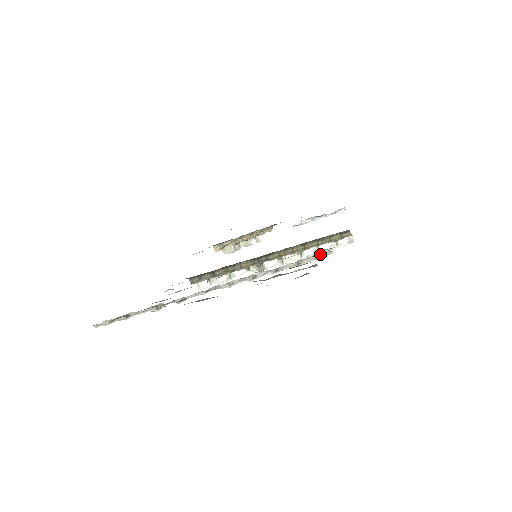
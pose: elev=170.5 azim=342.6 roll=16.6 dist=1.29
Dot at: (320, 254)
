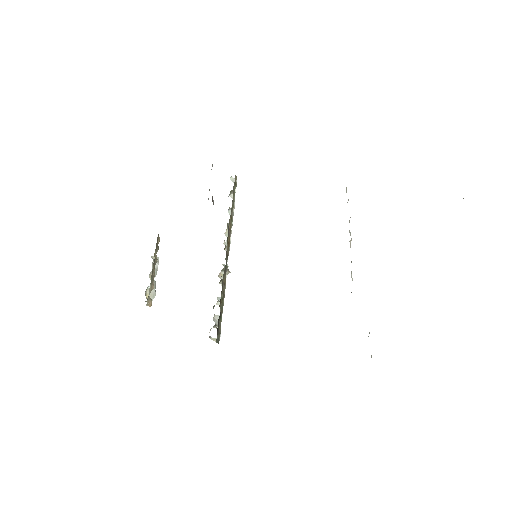
Dot at: occluded
